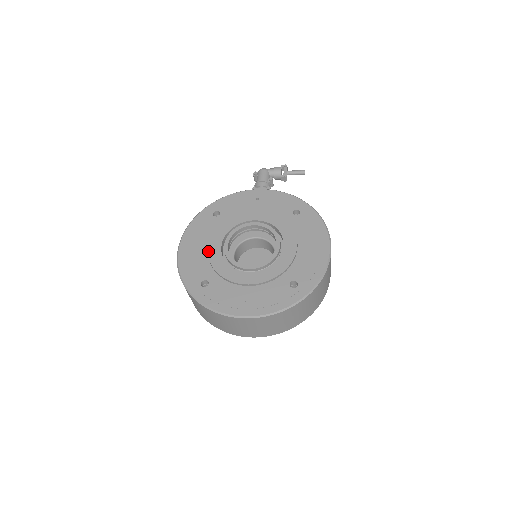
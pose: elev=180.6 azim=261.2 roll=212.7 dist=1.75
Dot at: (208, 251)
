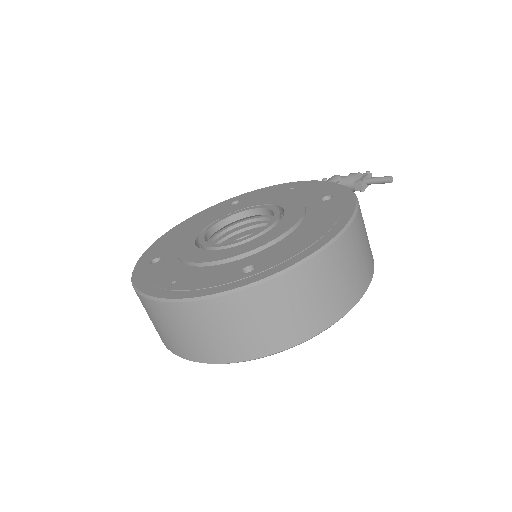
Dot at: (189, 230)
